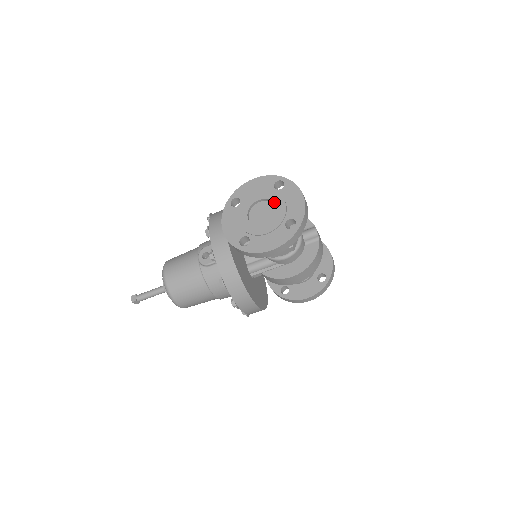
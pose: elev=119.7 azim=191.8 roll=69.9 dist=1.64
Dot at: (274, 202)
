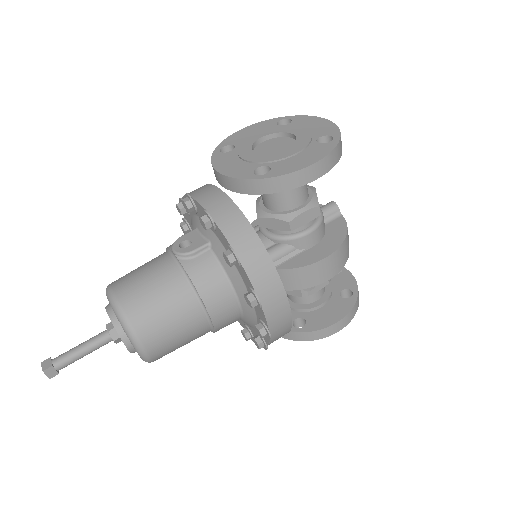
Dot at: (287, 132)
